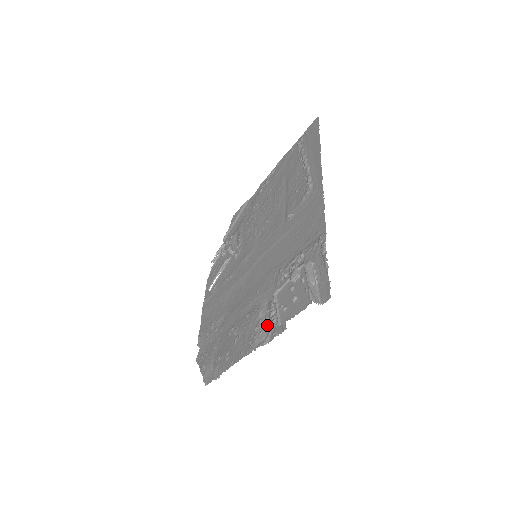
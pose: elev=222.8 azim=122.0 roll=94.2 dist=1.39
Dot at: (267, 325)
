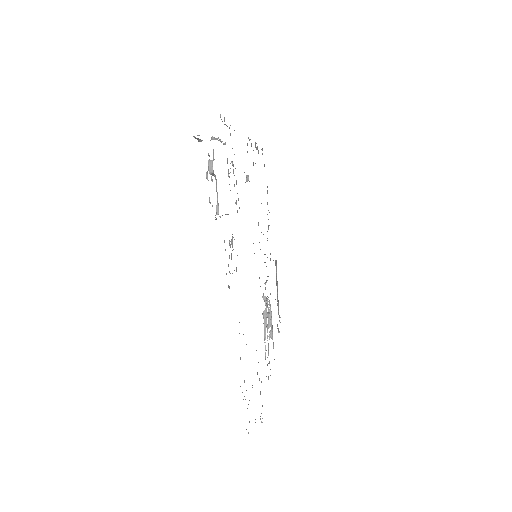
Dot at: (231, 258)
